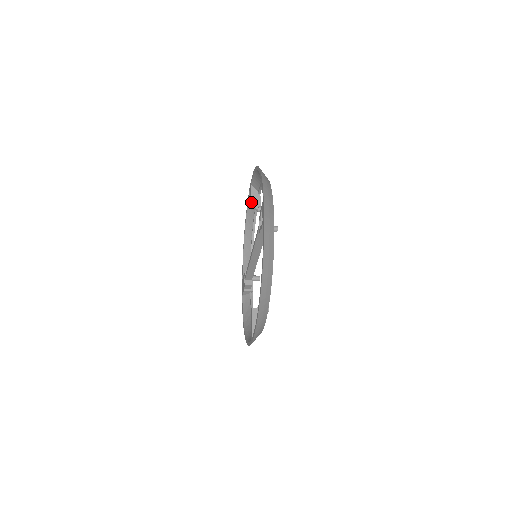
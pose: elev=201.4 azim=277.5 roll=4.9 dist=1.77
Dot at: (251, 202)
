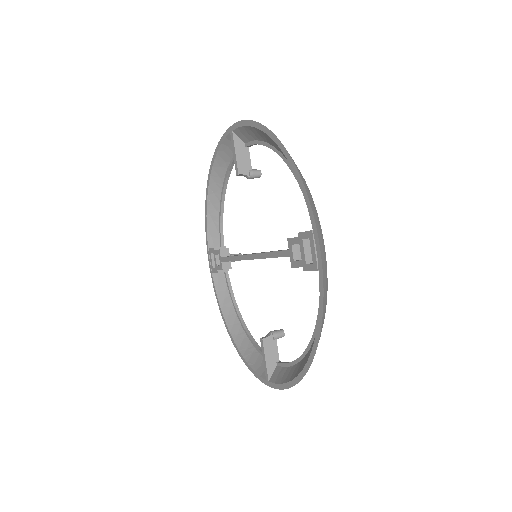
Dot at: (237, 164)
